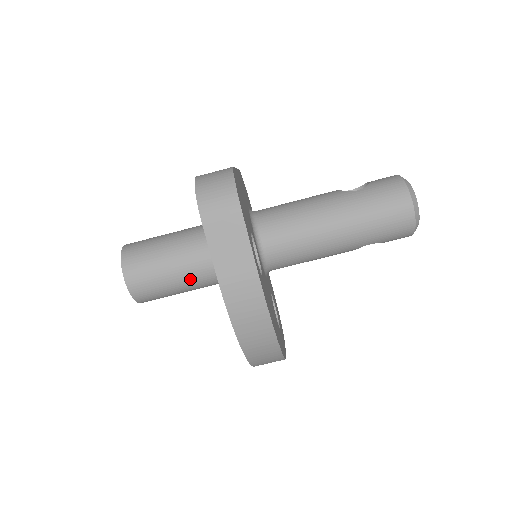
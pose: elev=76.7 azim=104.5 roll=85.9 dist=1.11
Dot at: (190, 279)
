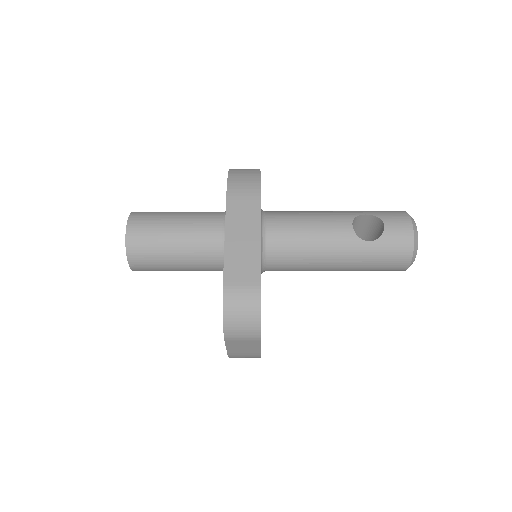
Dot at: occluded
